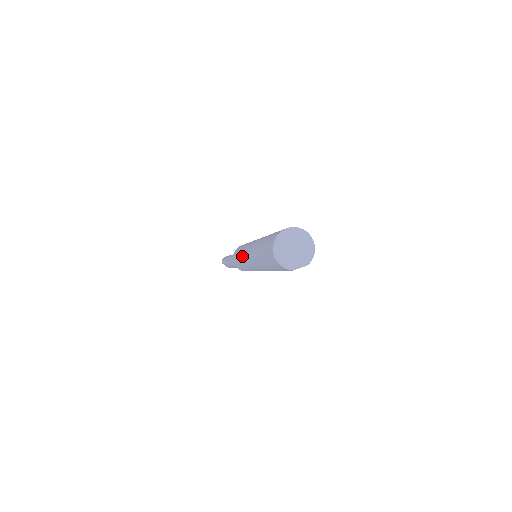
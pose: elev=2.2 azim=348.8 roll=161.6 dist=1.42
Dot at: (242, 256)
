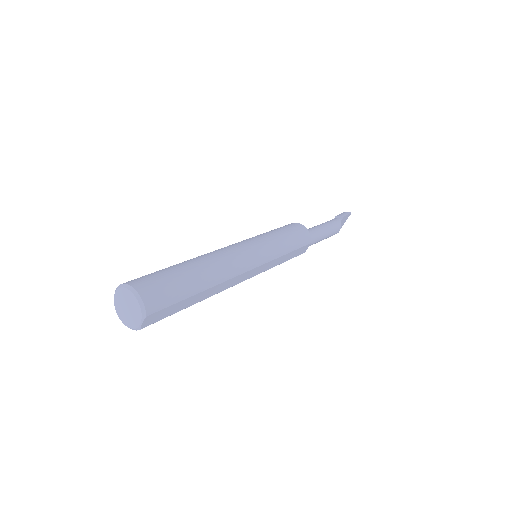
Dot at: occluded
